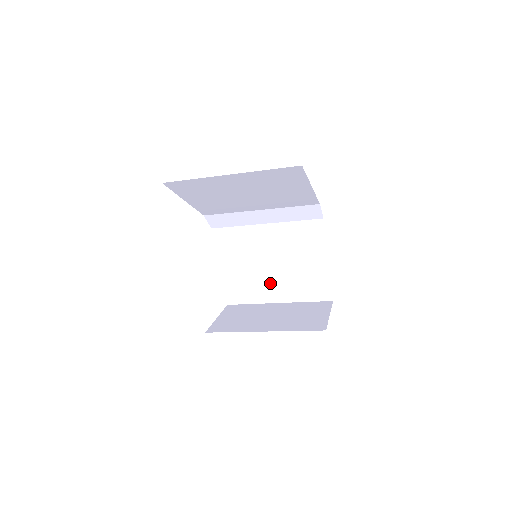
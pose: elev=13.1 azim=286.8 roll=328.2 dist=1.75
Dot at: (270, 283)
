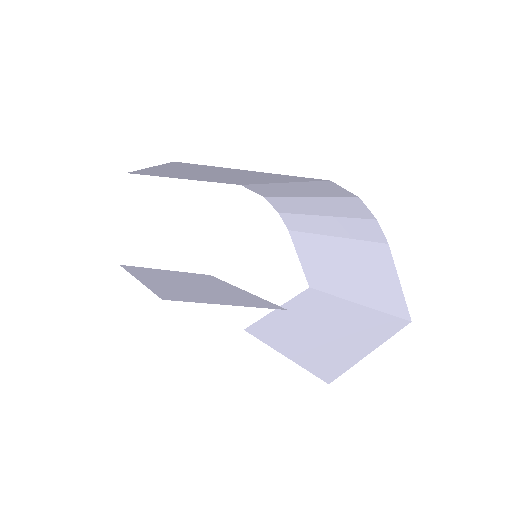
Dot at: (338, 274)
